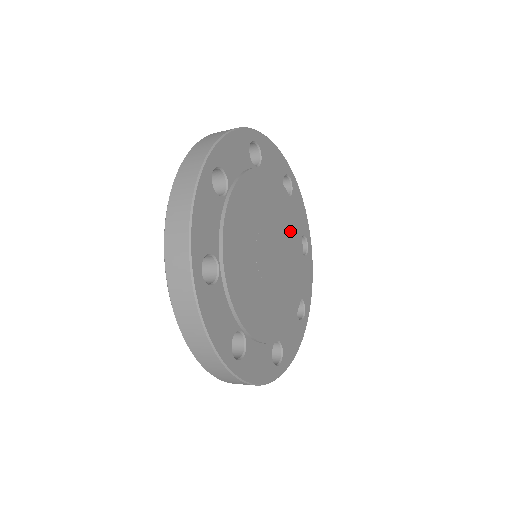
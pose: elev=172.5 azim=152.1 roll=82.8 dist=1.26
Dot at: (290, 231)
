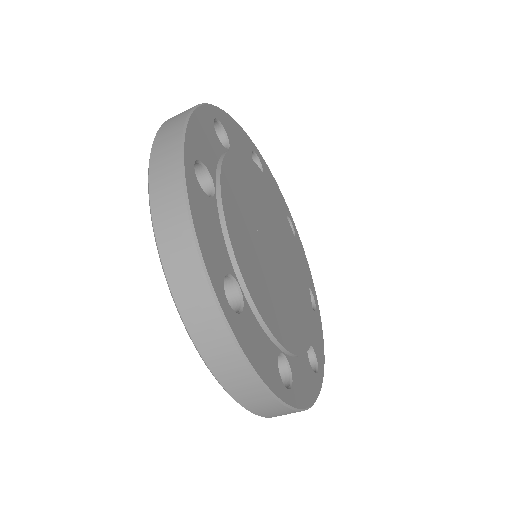
Dot at: (256, 185)
